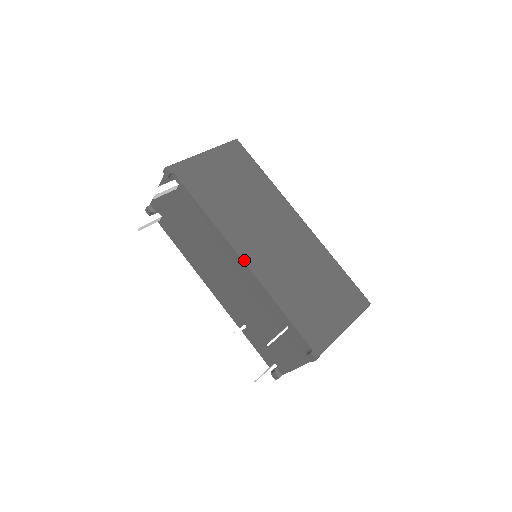
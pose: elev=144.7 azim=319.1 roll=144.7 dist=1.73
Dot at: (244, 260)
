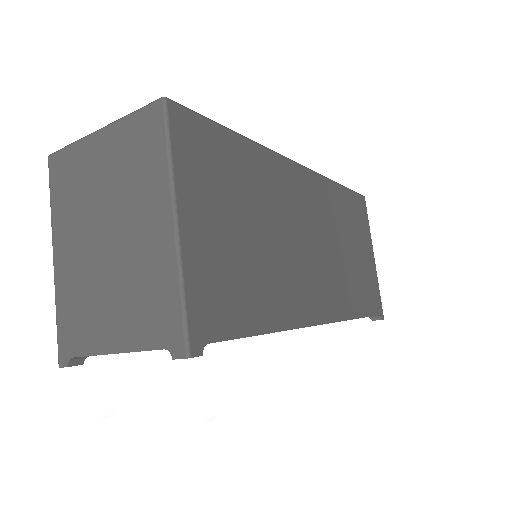
Dot at: (324, 322)
